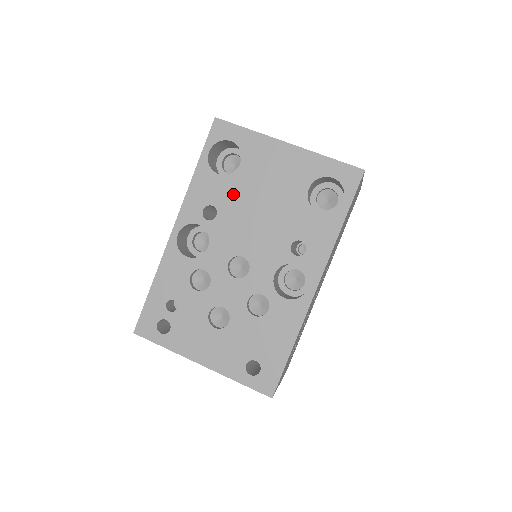
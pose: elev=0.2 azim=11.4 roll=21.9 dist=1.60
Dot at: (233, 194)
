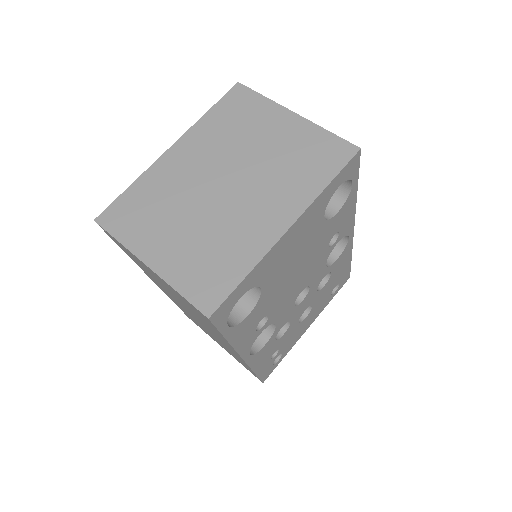
Dot at: (270, 299)
